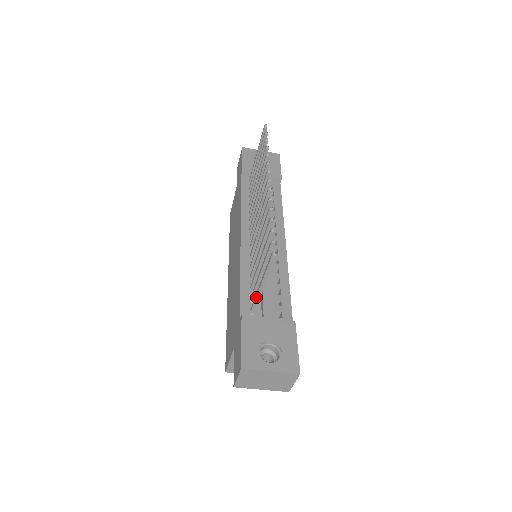
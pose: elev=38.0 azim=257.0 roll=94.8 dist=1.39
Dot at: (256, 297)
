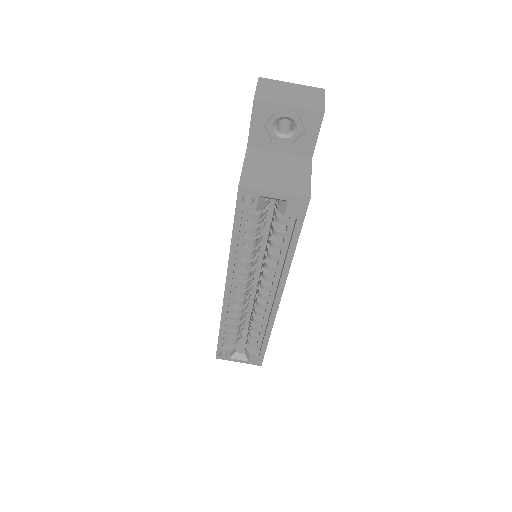
Dot at: occluded
